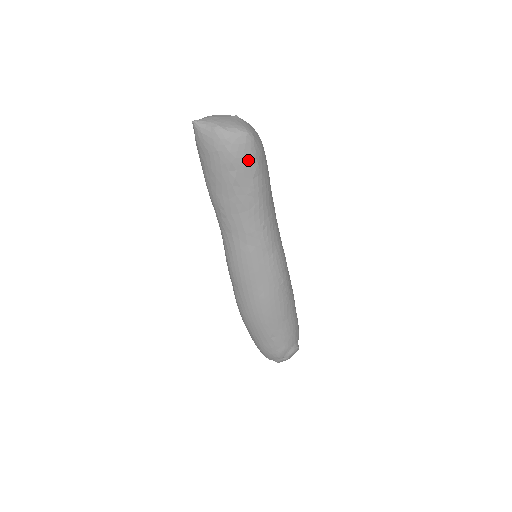
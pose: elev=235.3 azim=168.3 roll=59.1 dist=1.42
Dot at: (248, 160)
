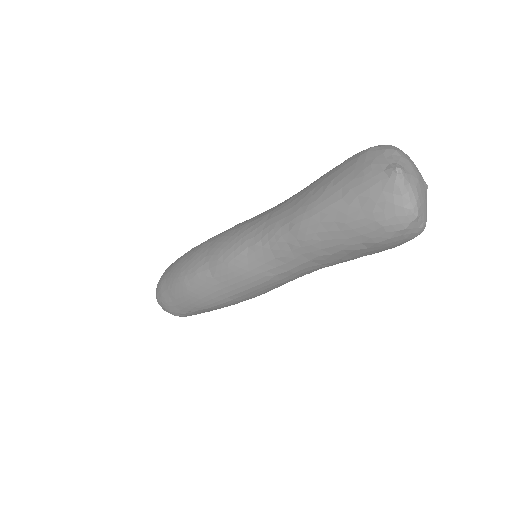
Dot at: (388, 248)
